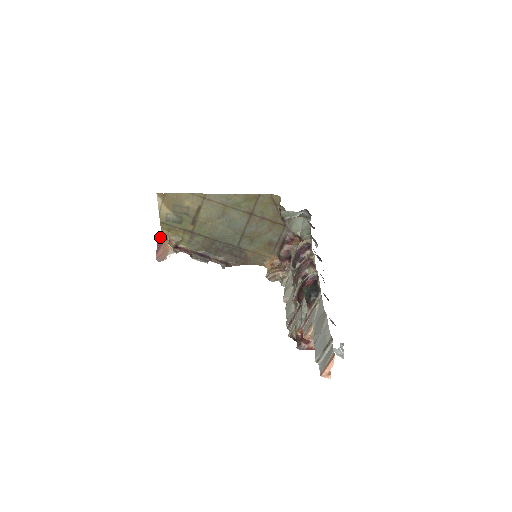
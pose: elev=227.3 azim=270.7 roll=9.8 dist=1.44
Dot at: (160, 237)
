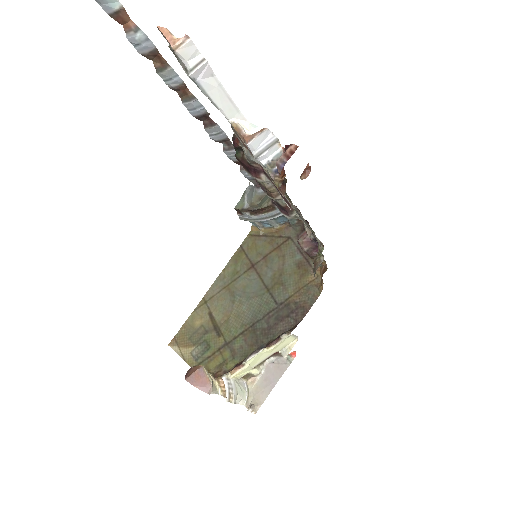
Dot at: occluded
